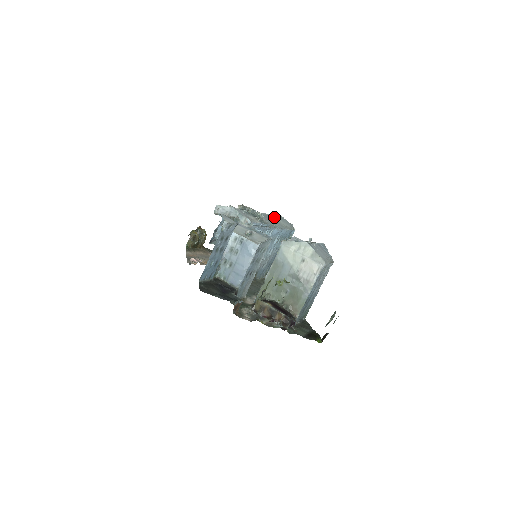
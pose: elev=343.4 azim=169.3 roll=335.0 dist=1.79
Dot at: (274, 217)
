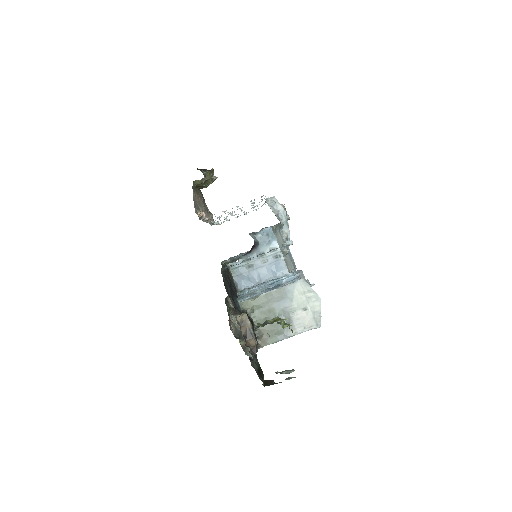
Dot at: occluded
